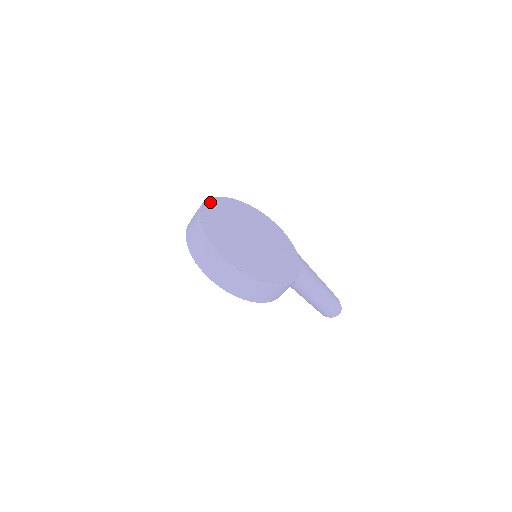
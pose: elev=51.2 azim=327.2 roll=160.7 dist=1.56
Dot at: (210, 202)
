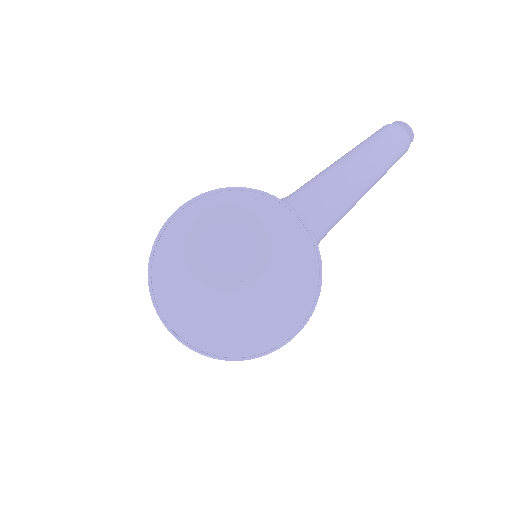
Dot at: (154, 265)
